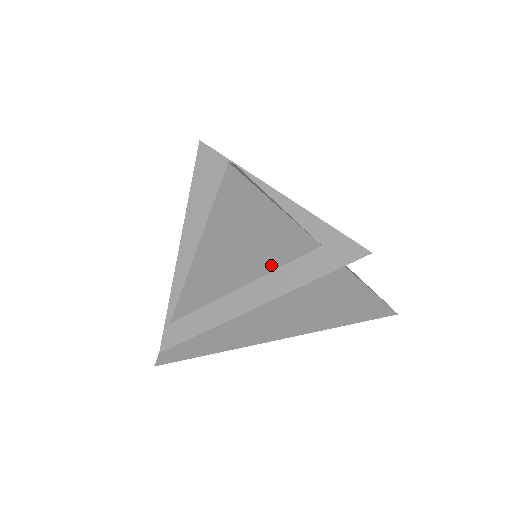
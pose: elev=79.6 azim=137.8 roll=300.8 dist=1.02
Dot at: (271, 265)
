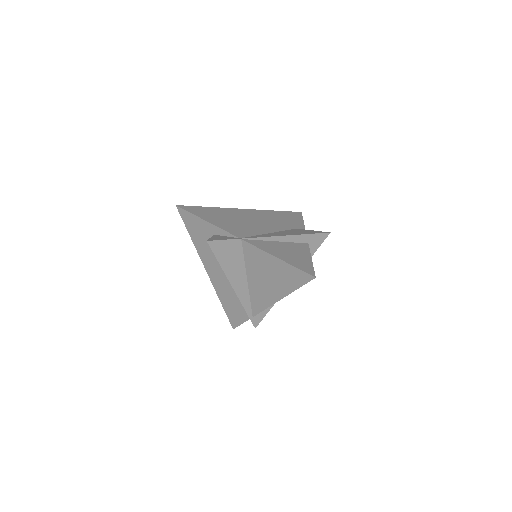
Dot at: occluded
